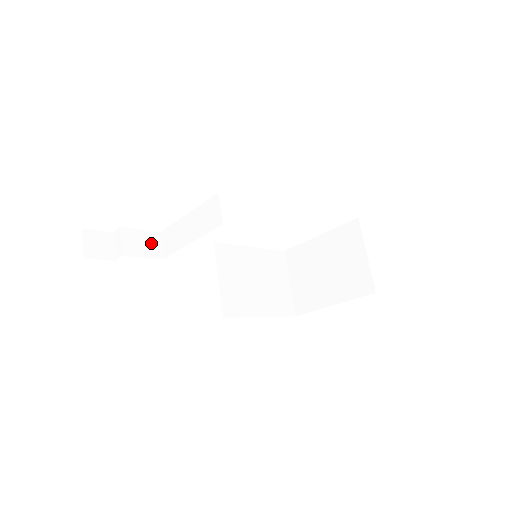
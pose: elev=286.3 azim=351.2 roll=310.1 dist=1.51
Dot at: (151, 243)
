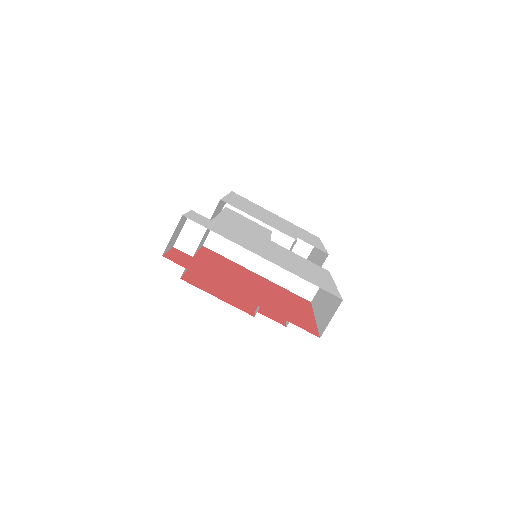
Dot at: (209, 230)
